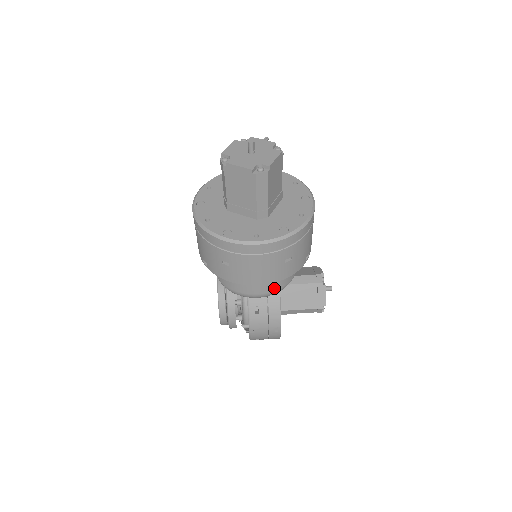
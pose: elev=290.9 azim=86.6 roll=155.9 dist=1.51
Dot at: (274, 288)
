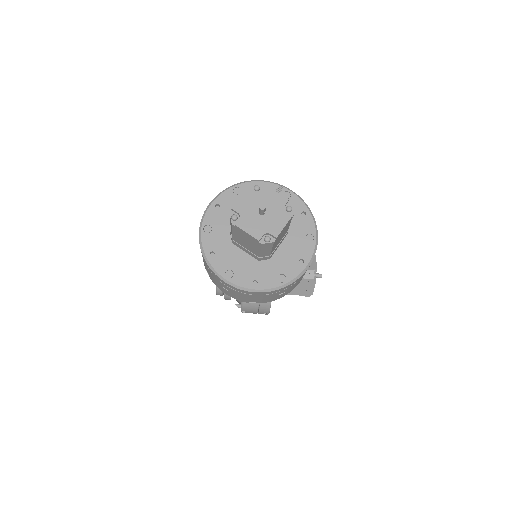
Dot at: occluded
